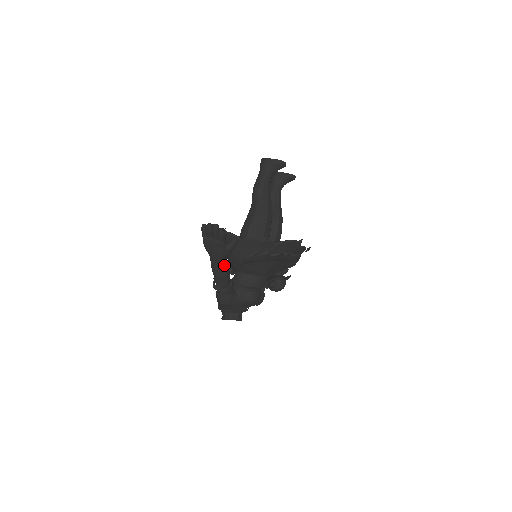
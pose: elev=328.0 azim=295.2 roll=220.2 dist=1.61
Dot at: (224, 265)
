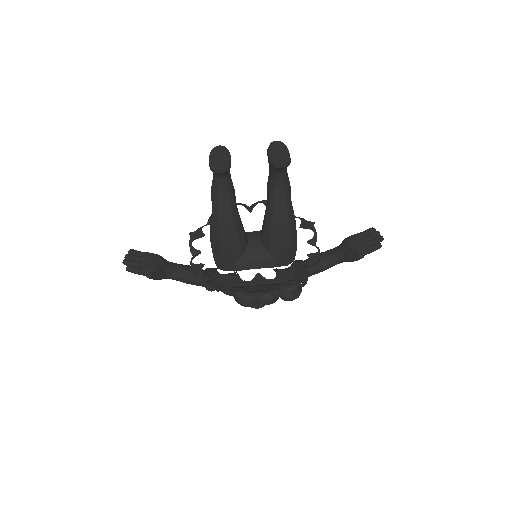
Dot at: (176, 280)
